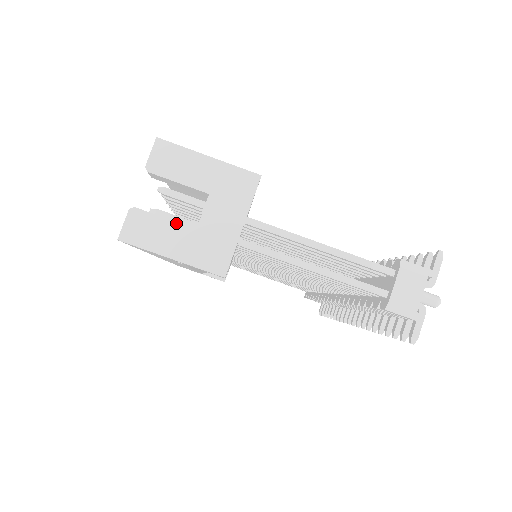
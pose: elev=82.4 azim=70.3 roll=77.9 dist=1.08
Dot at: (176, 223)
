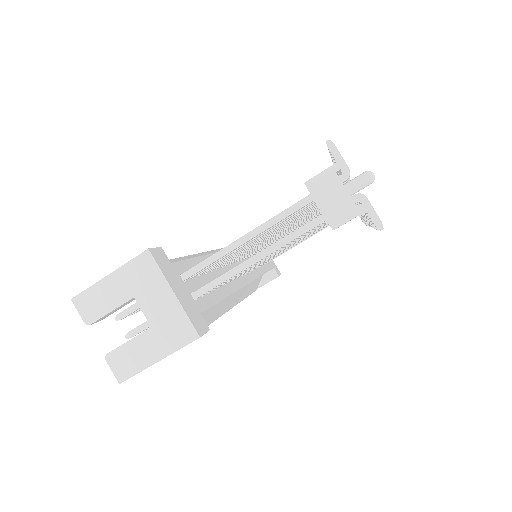
Dot at: (137, 337)
